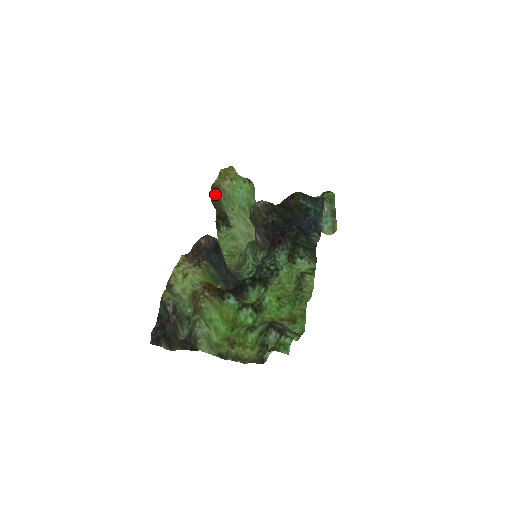
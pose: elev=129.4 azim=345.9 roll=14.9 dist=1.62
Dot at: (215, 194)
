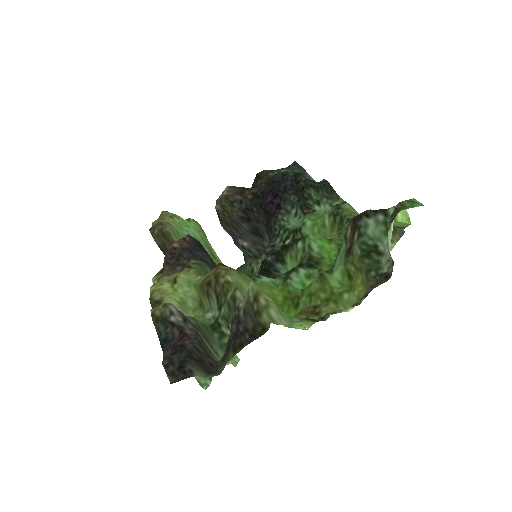
Dot at: (159, 232)
